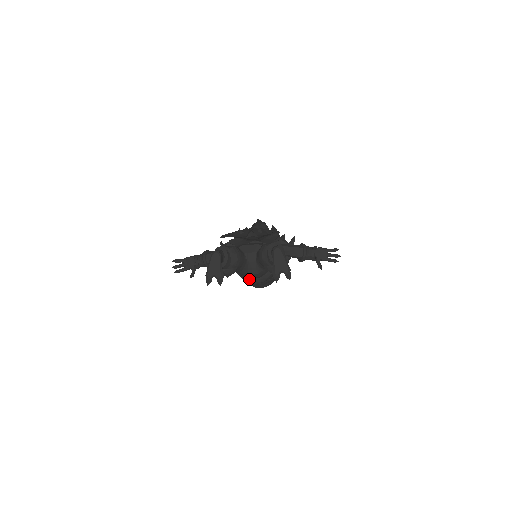
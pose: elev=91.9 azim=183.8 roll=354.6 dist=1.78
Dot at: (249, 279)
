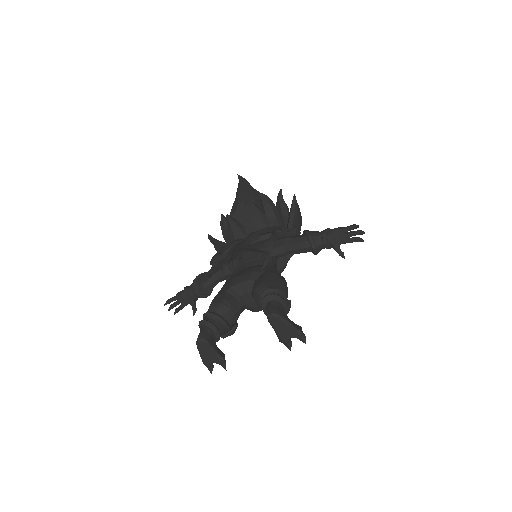
Dot at: occluded
